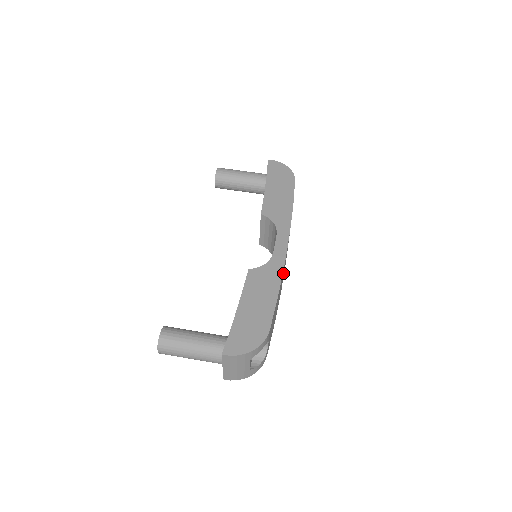
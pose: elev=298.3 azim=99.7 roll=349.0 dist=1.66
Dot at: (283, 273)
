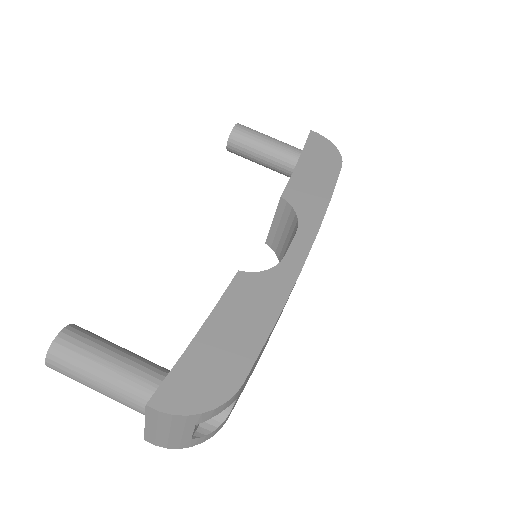
Dot at: occluded
